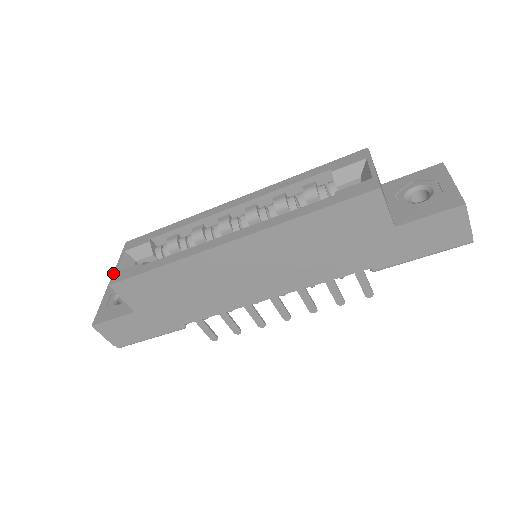
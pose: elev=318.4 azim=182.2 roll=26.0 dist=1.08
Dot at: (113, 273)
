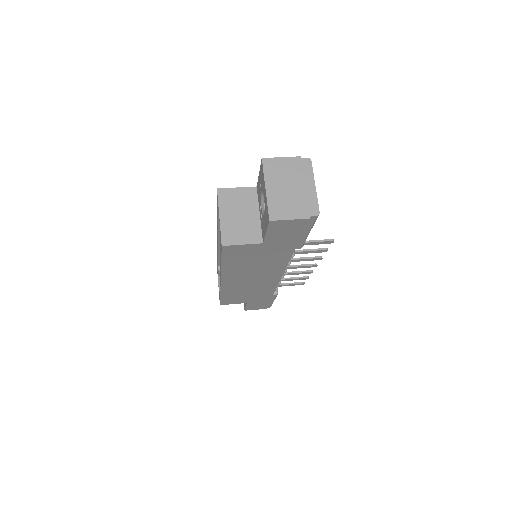
Dot at: occluded
